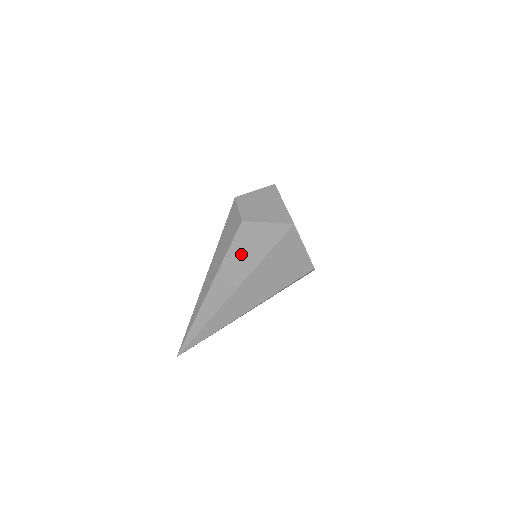
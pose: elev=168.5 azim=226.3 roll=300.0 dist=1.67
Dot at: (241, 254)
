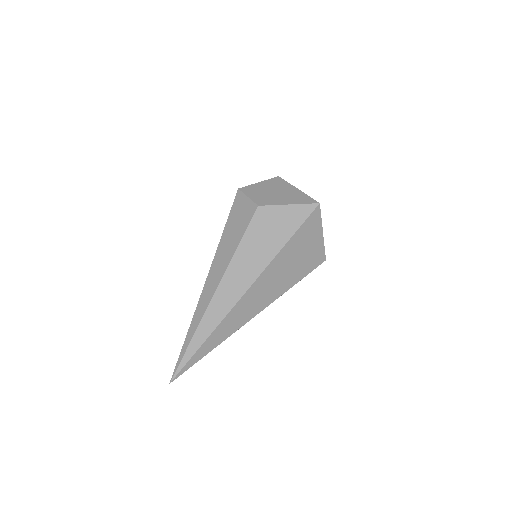
Dot at: (258, 242)
